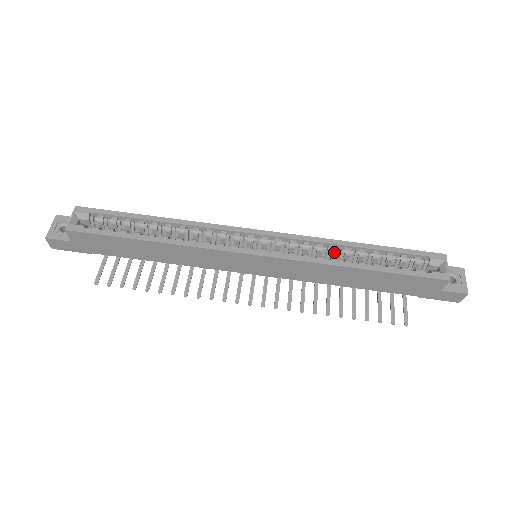
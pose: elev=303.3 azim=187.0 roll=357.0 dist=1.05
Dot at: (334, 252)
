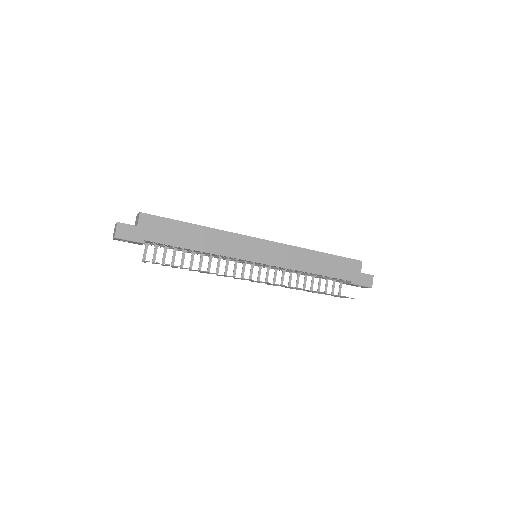
Dot at: occluded
